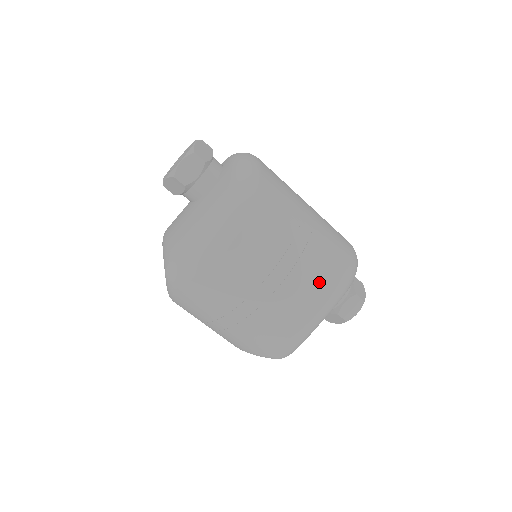
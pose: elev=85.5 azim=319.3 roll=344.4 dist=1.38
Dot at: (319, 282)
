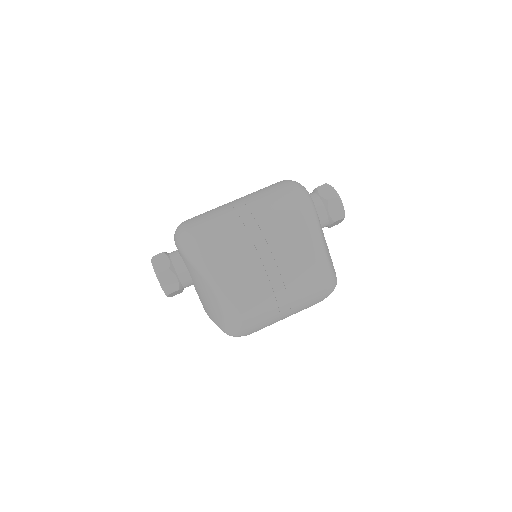
Dot at: (296, 244)
